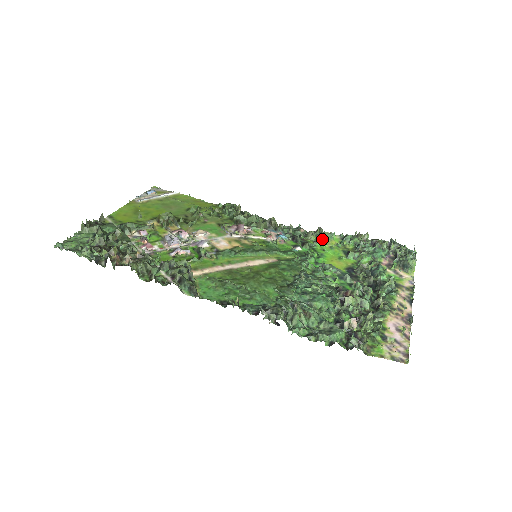
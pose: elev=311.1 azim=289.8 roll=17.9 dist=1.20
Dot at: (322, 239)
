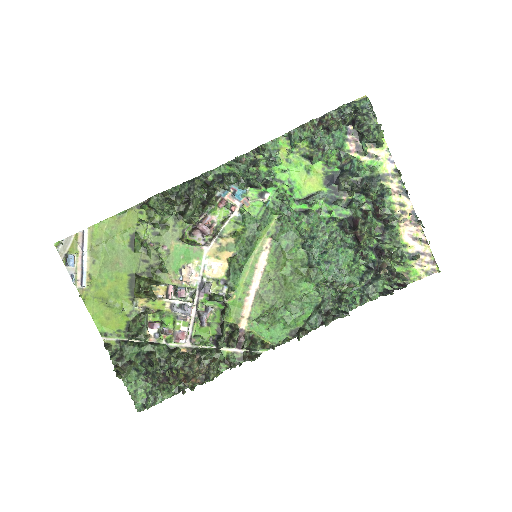
Dot at: (273, 159)
